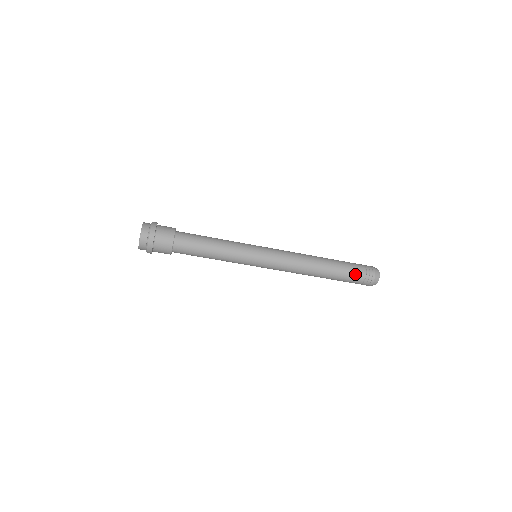
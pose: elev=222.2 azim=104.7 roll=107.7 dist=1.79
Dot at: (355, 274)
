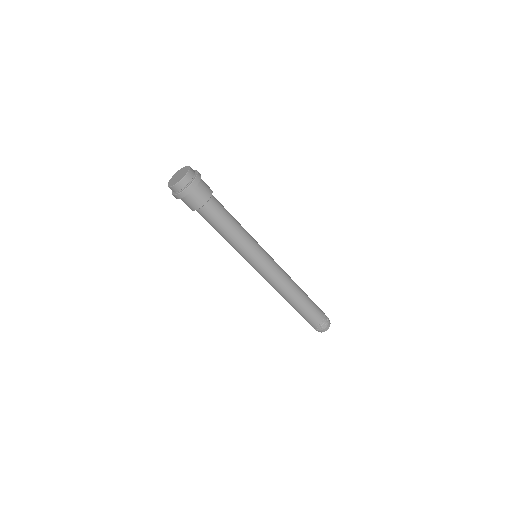
Dot at: (318, 307)
